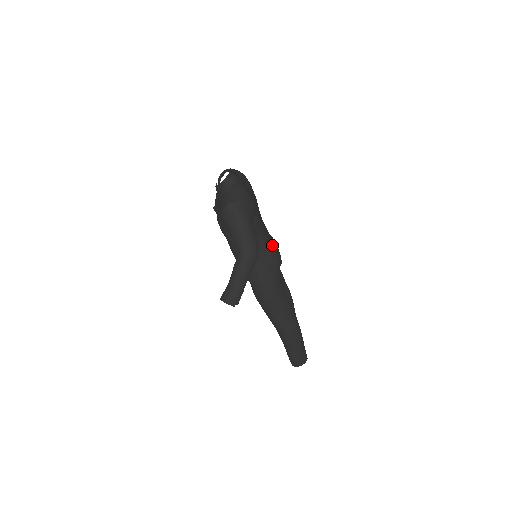
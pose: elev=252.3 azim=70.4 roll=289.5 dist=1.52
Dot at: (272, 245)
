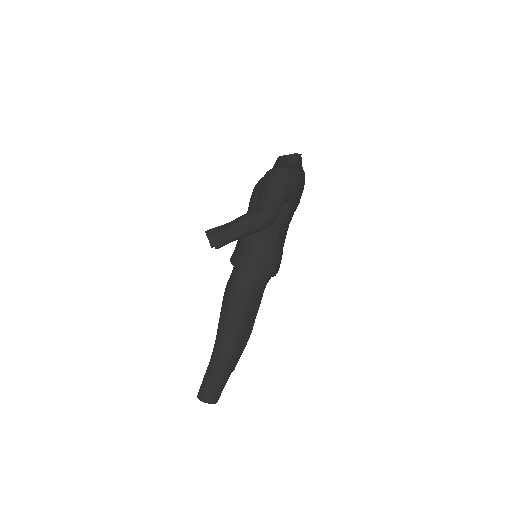
Dot at: (280, 252)
